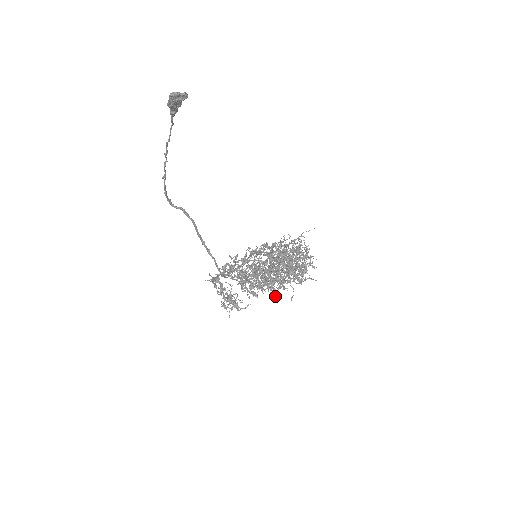
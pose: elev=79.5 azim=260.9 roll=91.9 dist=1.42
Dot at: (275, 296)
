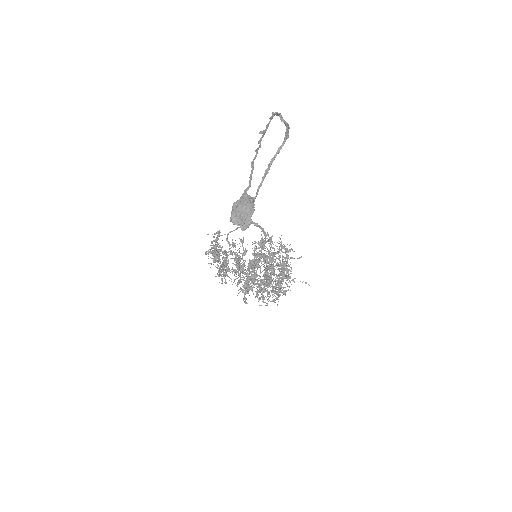
Dot at: occluded
